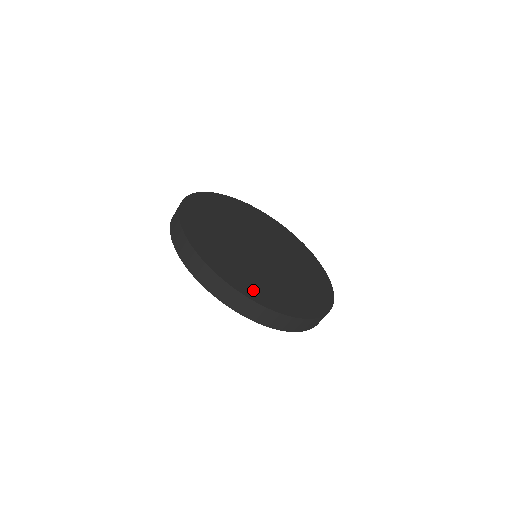
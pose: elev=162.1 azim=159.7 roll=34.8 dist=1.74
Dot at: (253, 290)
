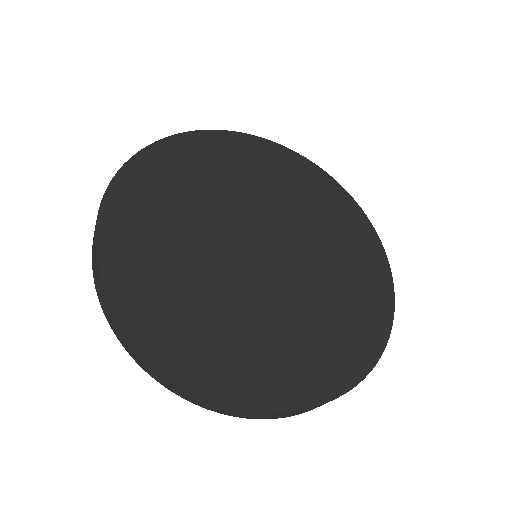
Dot at: (331, 368)
